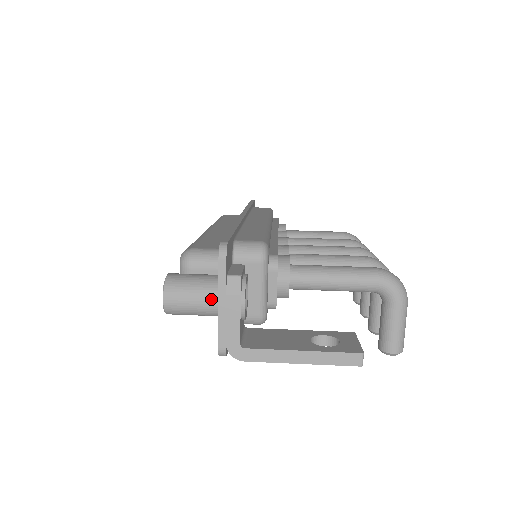
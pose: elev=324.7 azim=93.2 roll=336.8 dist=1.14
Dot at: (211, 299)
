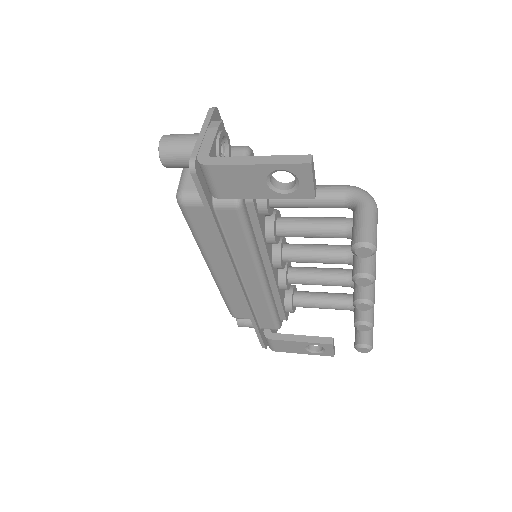
Dot at: (196, 136)
